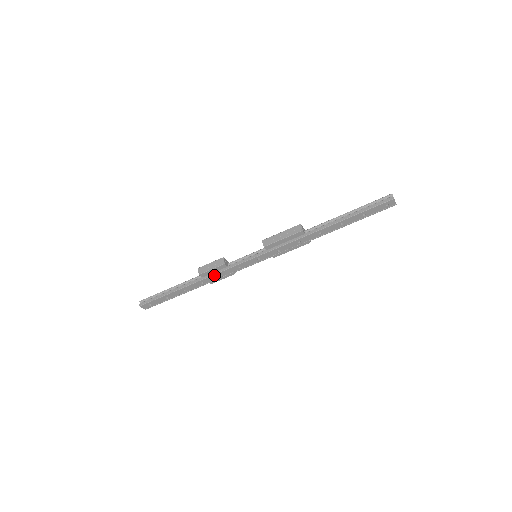
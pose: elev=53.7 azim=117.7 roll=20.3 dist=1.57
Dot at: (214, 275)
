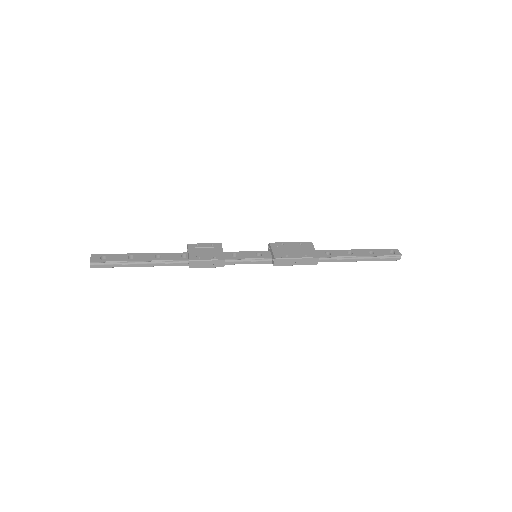
Dot at: occluded
